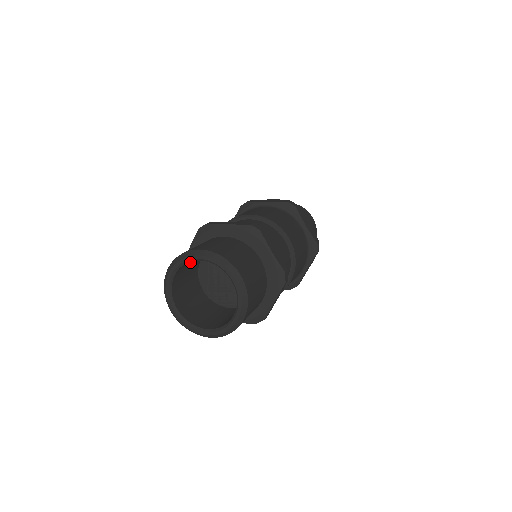
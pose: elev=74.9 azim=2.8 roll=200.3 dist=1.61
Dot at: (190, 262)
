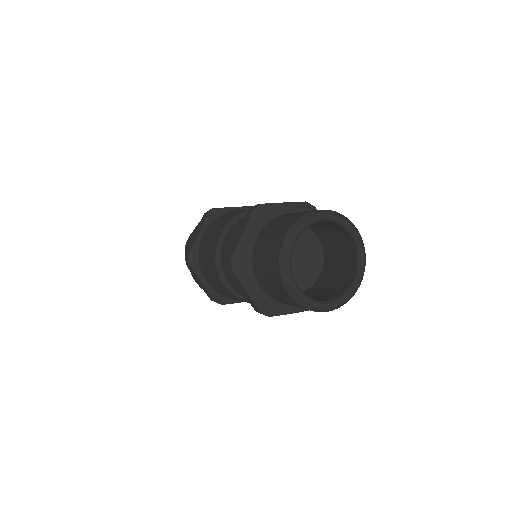
Dot at: (318, 222)
